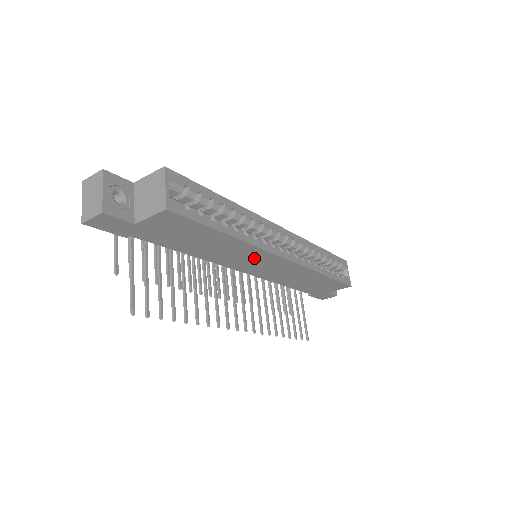
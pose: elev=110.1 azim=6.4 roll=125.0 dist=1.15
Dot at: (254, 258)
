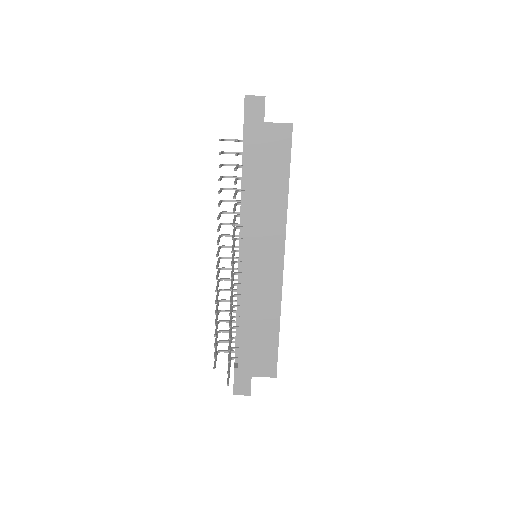
Dot at: (270, 237)
